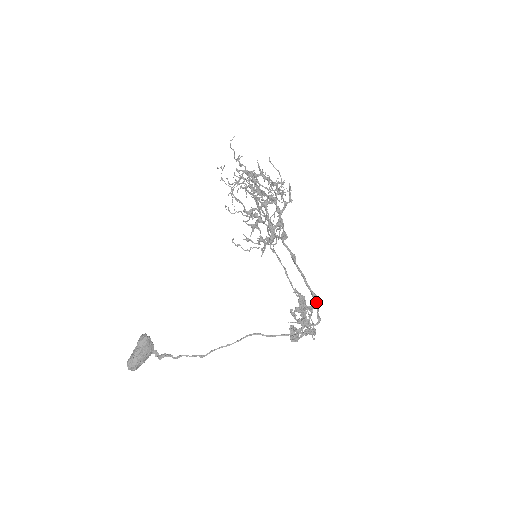
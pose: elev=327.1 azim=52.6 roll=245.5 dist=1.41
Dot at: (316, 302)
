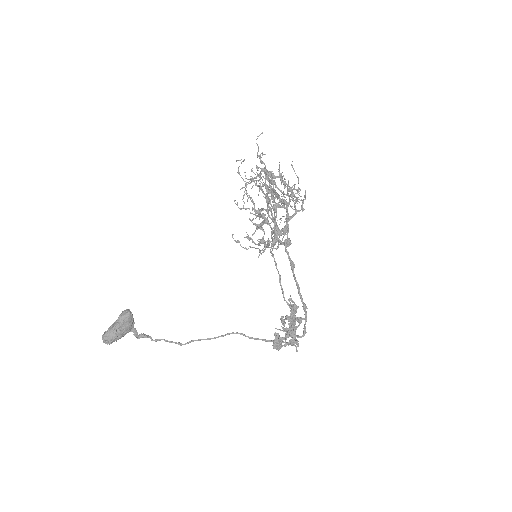
Dot at: (306, 314)
